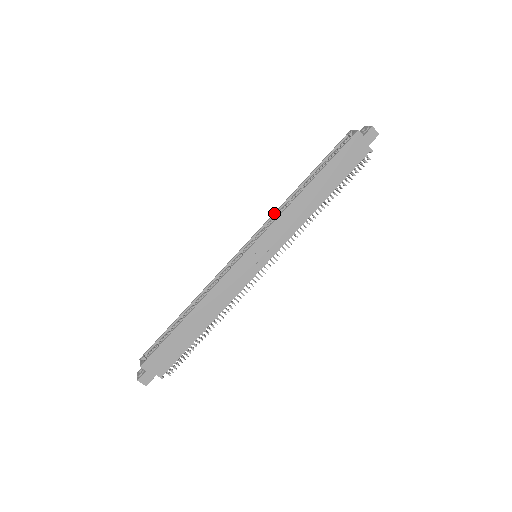
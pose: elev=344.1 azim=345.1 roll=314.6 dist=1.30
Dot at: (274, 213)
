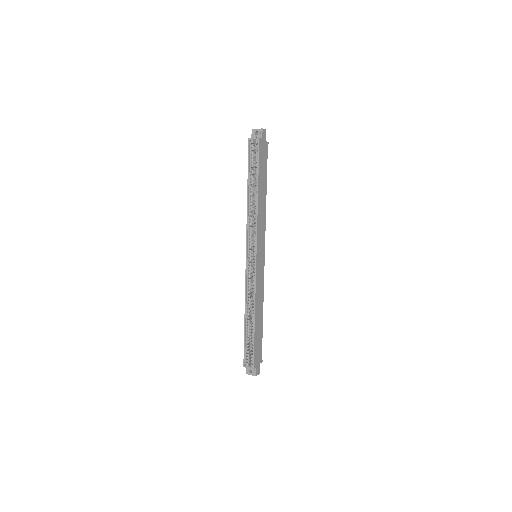
Dot at: (247, 224)
